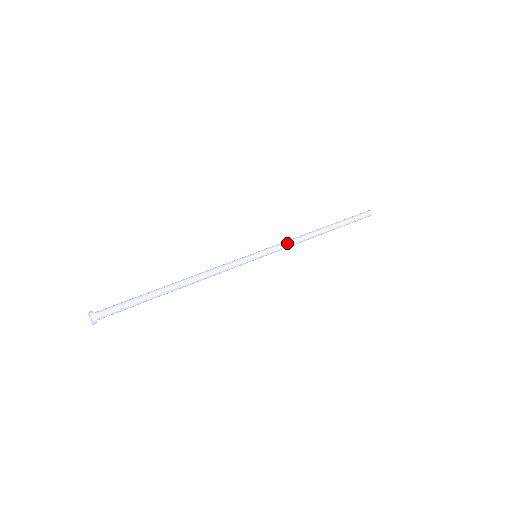
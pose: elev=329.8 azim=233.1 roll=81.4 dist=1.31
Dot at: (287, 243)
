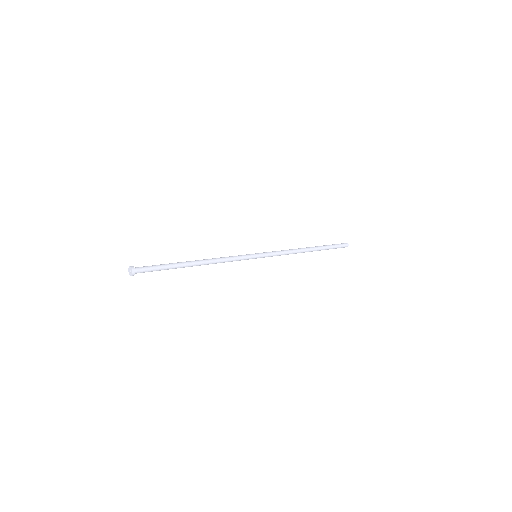
Dot at: (279, 251)
